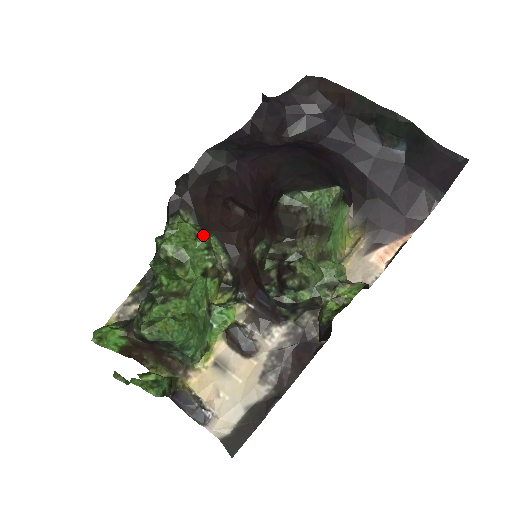
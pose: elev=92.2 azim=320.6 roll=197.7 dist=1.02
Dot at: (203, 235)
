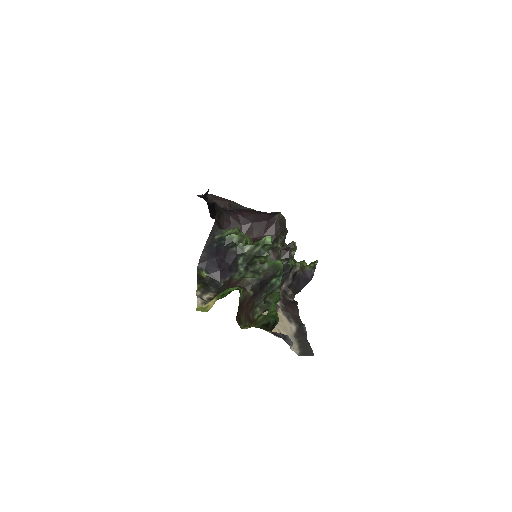
Dot at: occluded
